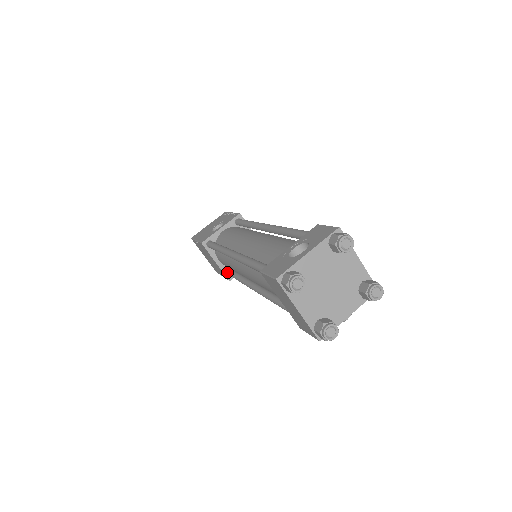
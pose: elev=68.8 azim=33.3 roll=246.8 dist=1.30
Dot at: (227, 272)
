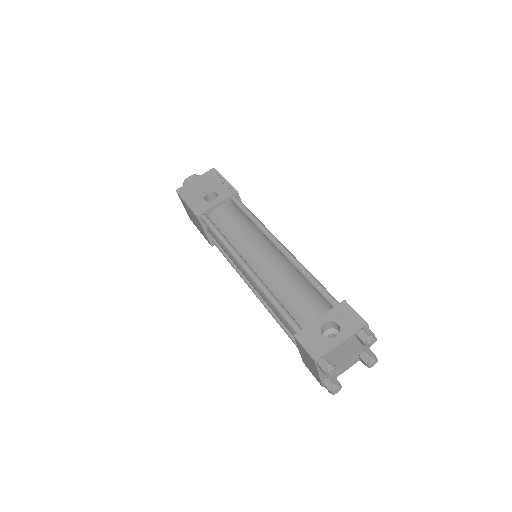
Dot at: (212, 240)
